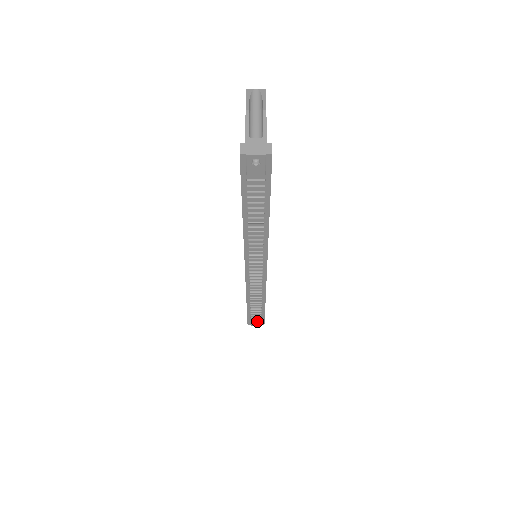
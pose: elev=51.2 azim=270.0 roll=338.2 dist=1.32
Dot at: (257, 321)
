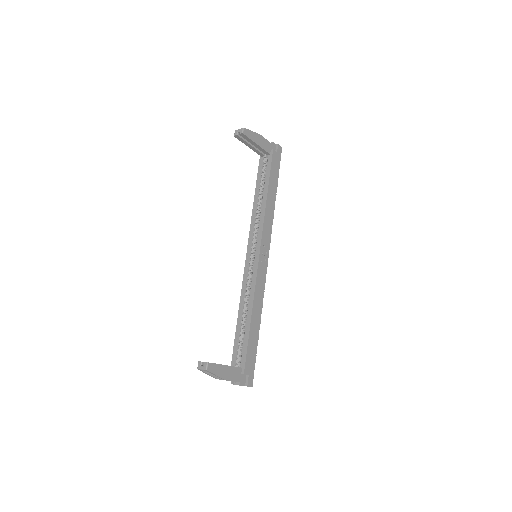
Dot at: occluded
